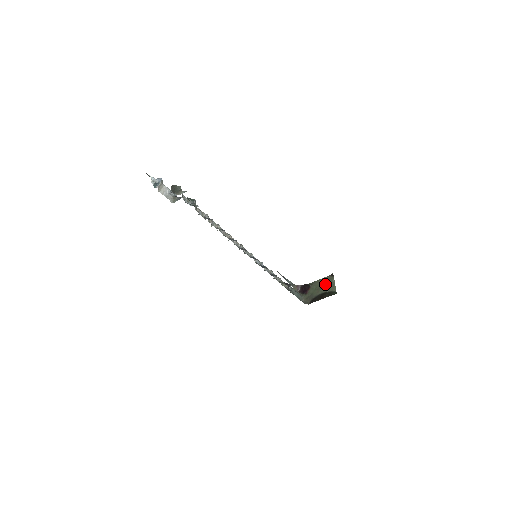
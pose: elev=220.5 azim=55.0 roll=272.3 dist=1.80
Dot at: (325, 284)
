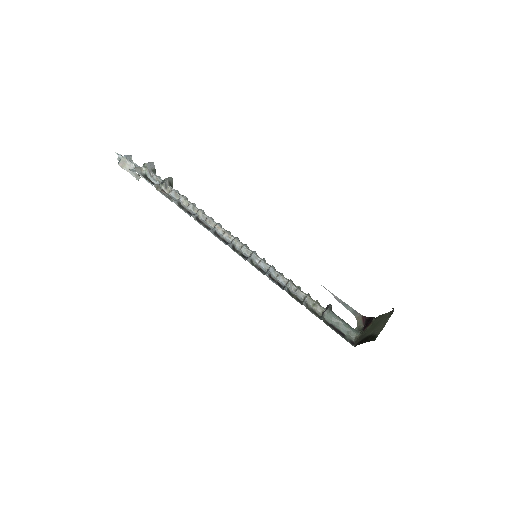
Dot at: (381, 322)
